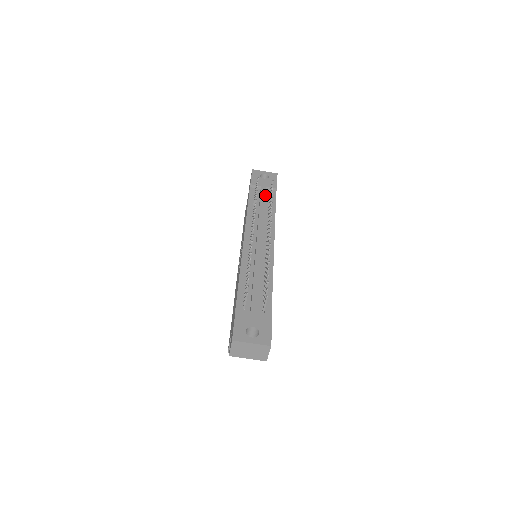
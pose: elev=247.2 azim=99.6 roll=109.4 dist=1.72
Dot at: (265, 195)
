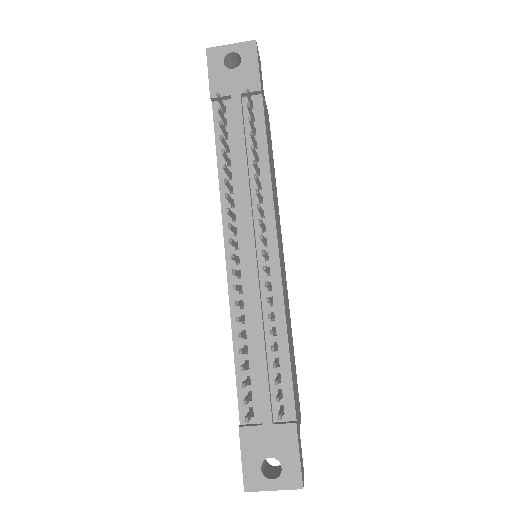
Dot at: (242, 121)
